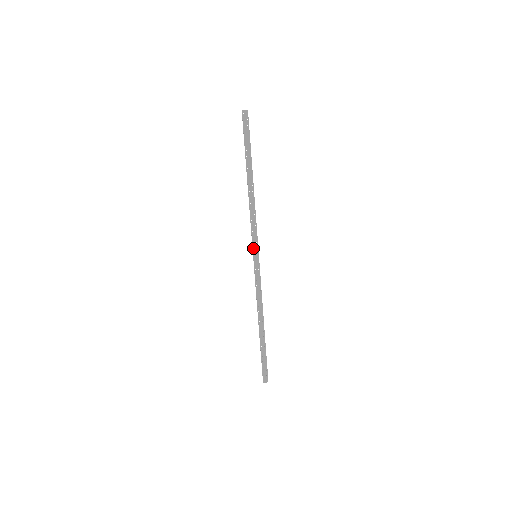
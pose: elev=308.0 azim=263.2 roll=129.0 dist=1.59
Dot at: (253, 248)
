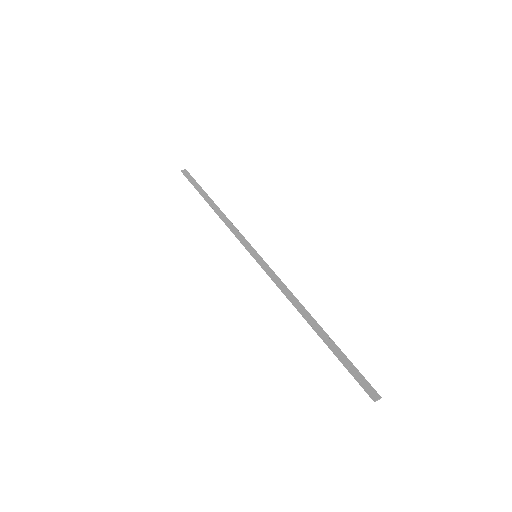
Dot at: (248, 250)
